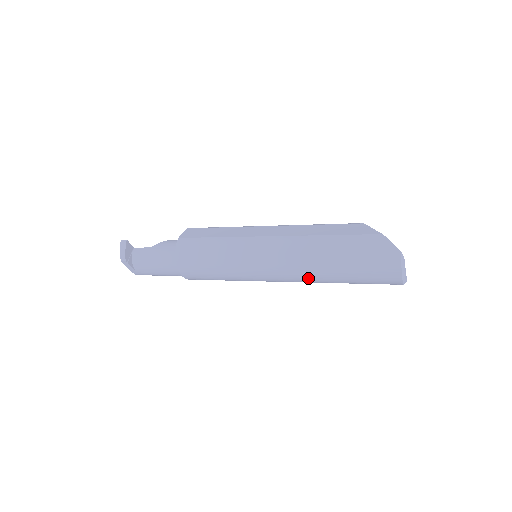
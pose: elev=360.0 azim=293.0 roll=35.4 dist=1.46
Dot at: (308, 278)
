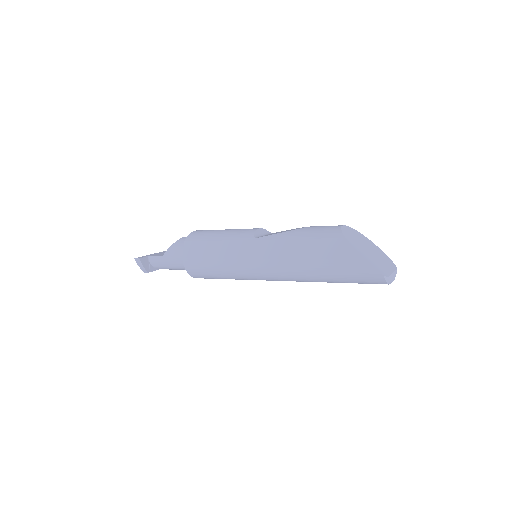
Dot at: occluded
